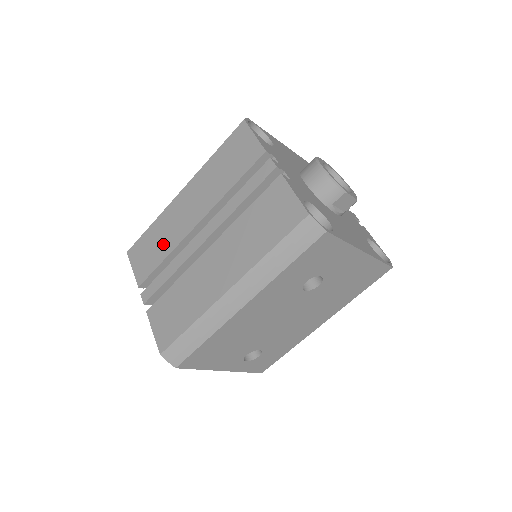
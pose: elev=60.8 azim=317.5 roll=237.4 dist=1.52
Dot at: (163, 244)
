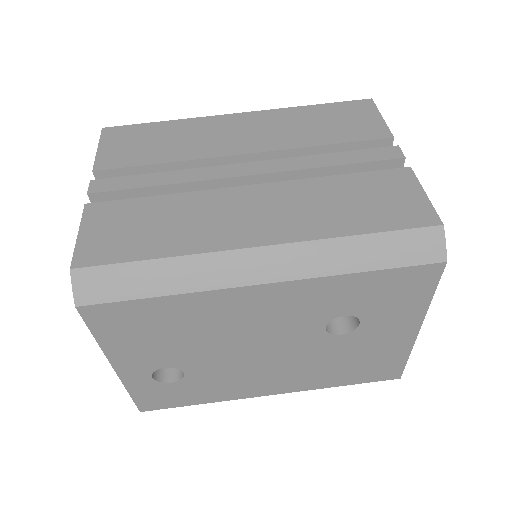
Dot at: (173, 147)
